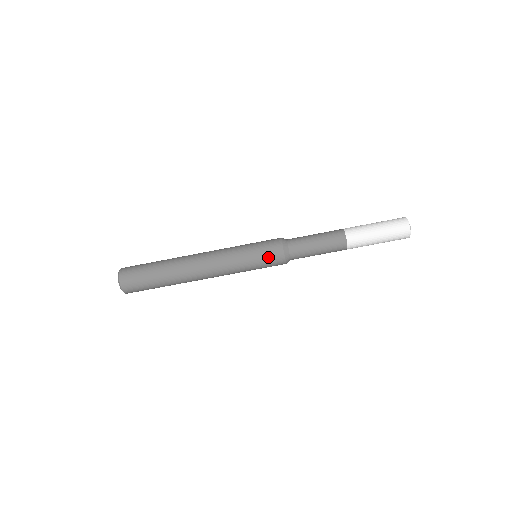
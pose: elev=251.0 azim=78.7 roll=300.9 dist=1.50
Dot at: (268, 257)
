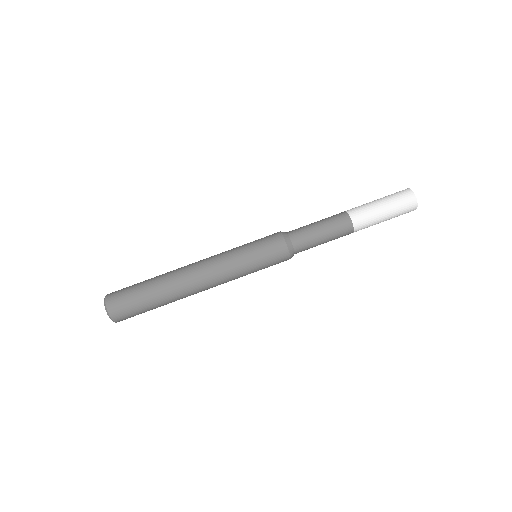
Dot at: (266, 243)
